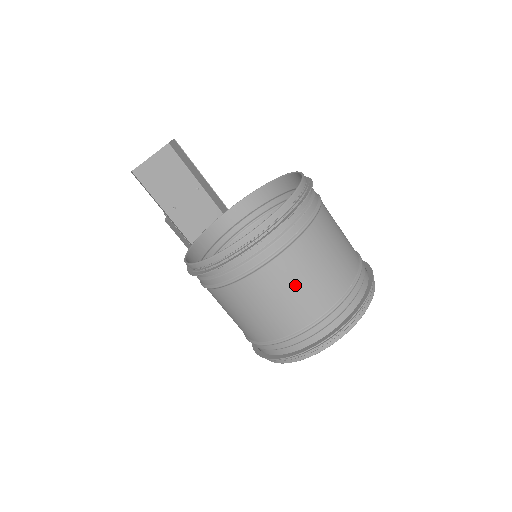
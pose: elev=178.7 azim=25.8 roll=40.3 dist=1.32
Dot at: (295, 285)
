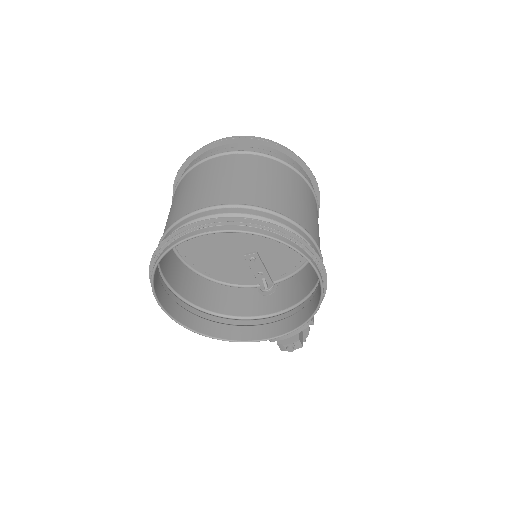
Dot at: (187, 190)
